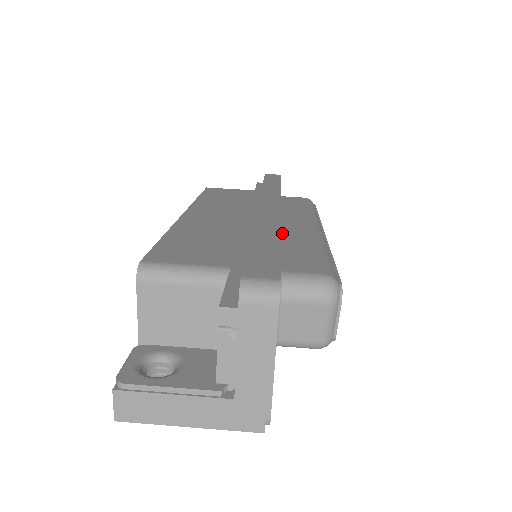
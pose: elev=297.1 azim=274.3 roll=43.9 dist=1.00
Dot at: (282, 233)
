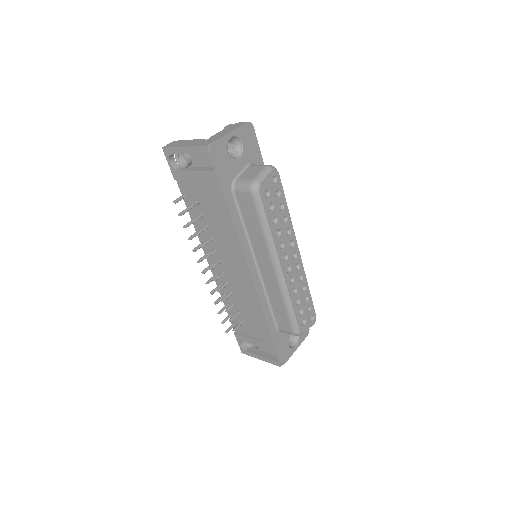
Dot at: occluded
